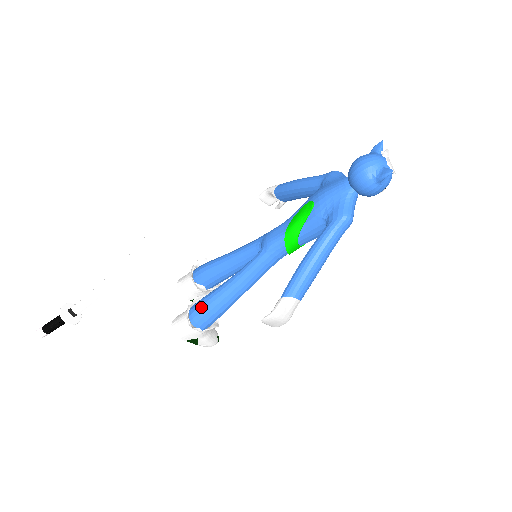
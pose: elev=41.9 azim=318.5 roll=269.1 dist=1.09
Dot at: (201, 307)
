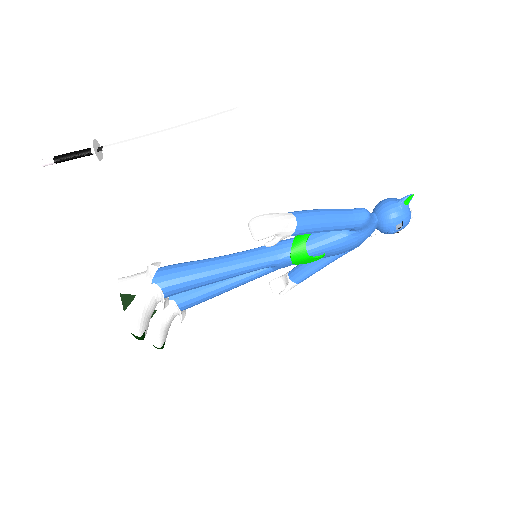
Dot at: (172, 265)
